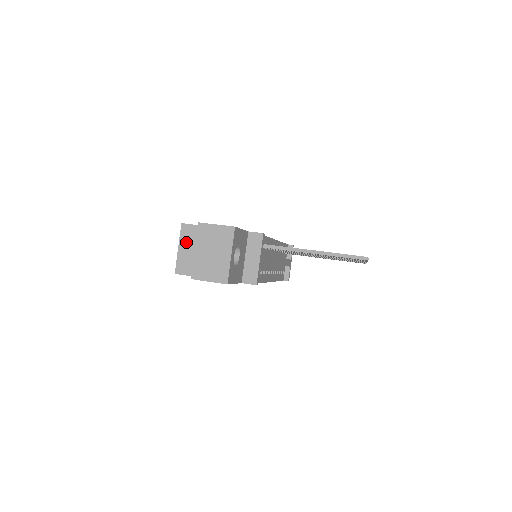
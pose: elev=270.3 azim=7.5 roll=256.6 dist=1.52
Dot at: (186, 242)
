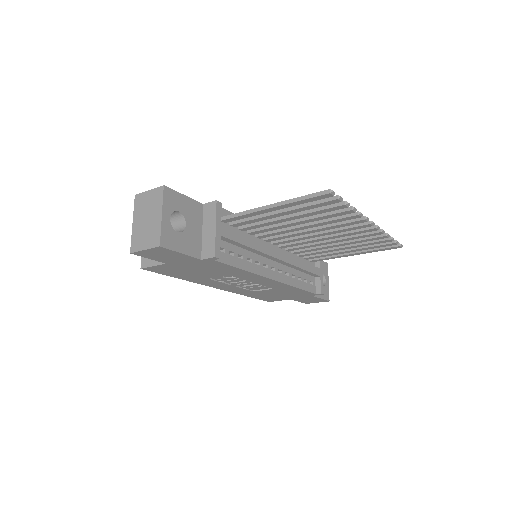
Dot at: occluded
